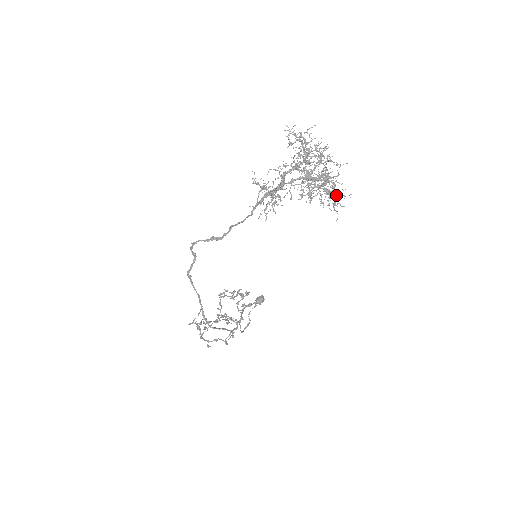
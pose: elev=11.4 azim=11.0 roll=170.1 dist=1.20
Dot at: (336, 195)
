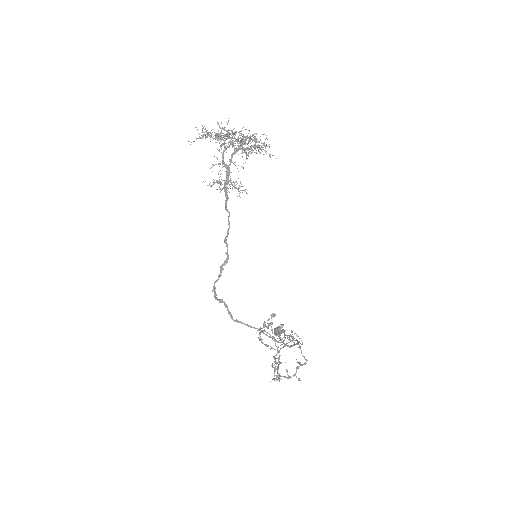
Dot at: (259, 147)
